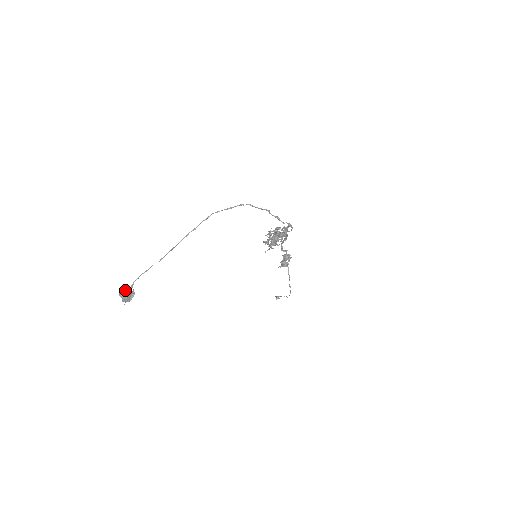
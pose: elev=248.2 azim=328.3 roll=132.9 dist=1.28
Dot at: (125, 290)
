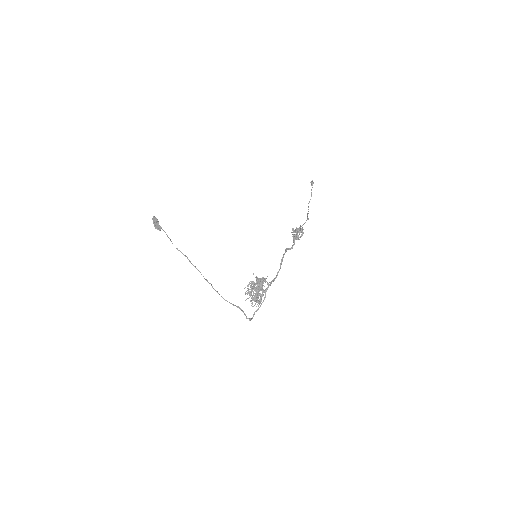
Dot at: (155, 225)
